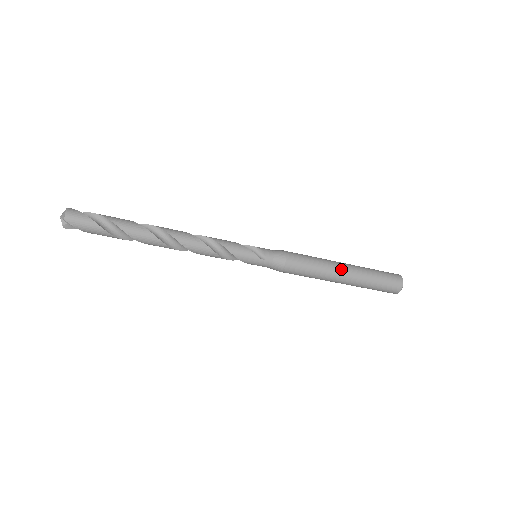
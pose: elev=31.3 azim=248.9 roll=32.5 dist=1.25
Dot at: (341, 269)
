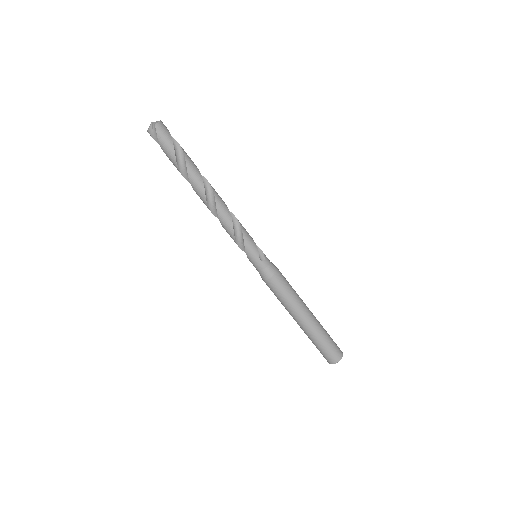
Dot at: (307, 311)
